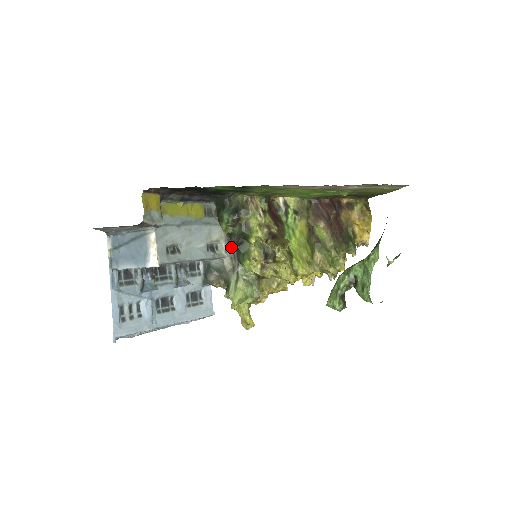
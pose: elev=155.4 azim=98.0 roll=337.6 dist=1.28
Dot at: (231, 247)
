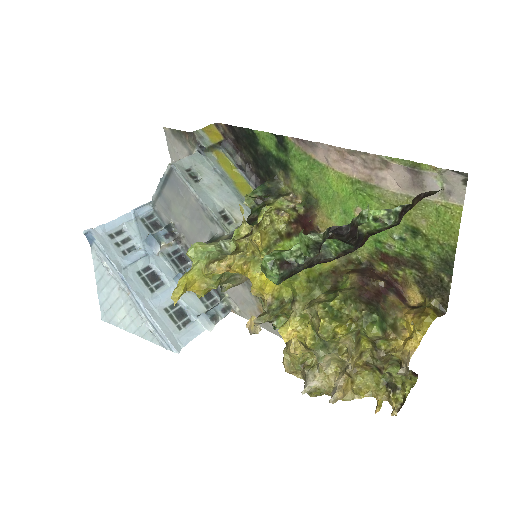
Dot at: (240, 225)
